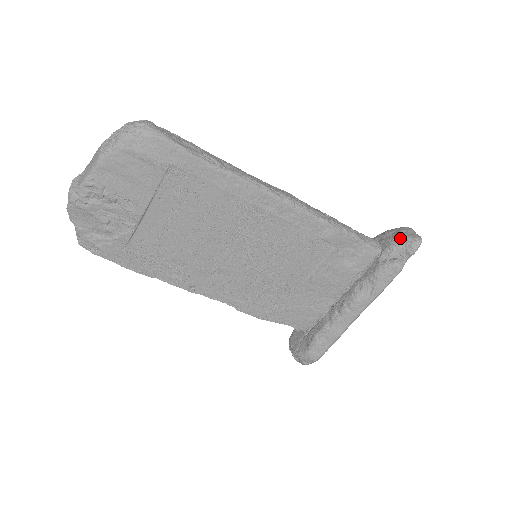
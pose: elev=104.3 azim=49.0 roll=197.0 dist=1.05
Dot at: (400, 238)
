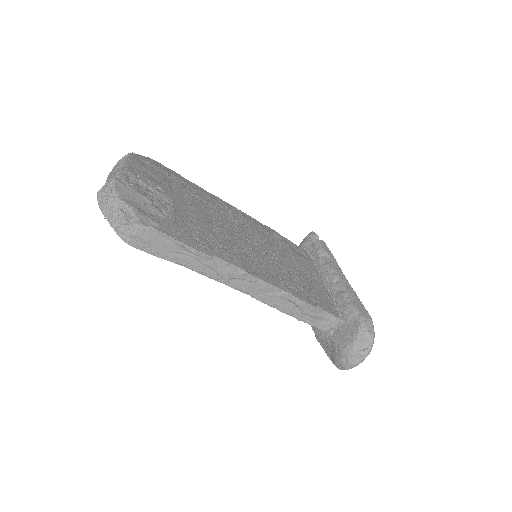
Dot at: (304, 239)
